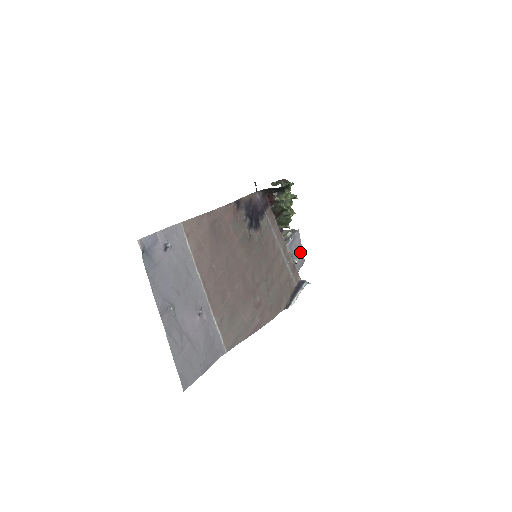
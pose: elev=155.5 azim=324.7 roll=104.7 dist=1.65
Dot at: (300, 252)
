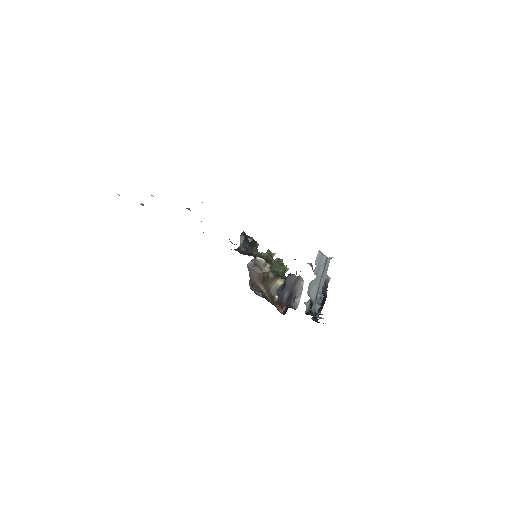
Dot at: occluded
